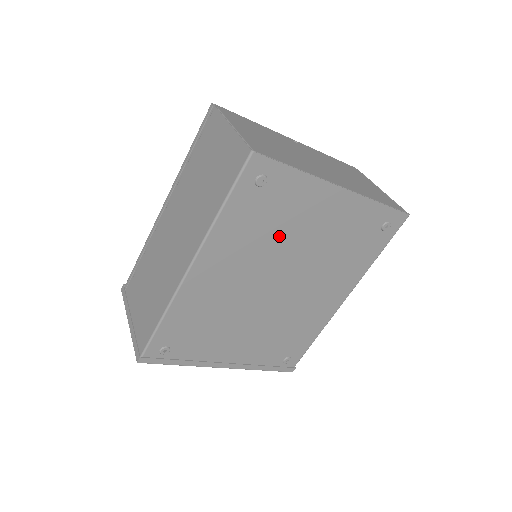
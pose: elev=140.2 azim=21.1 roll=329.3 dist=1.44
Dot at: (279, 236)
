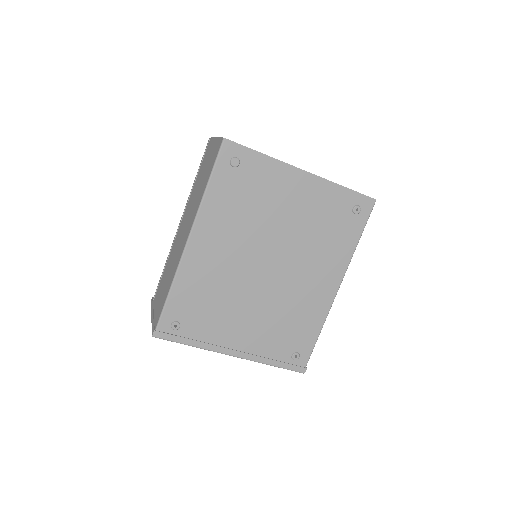
Dot at: (260, 214)
